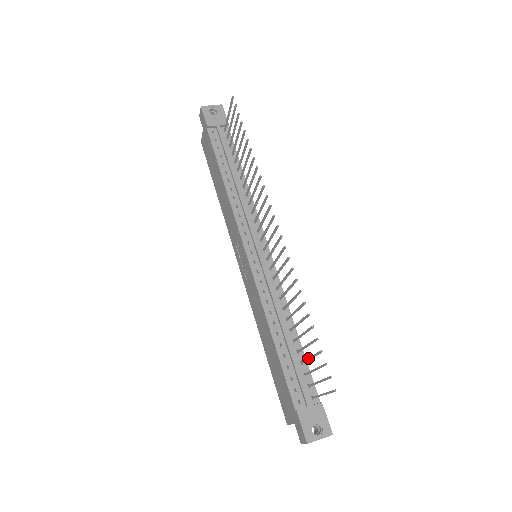
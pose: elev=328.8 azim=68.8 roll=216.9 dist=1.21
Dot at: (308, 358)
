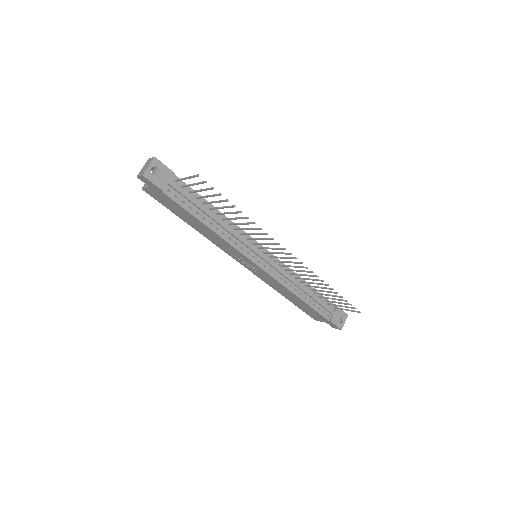
Dot at: occluded
